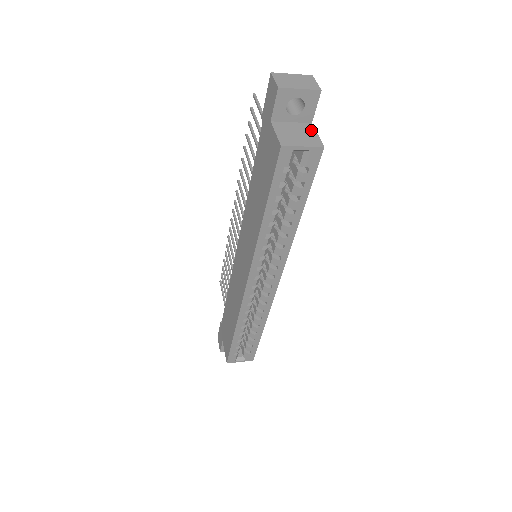
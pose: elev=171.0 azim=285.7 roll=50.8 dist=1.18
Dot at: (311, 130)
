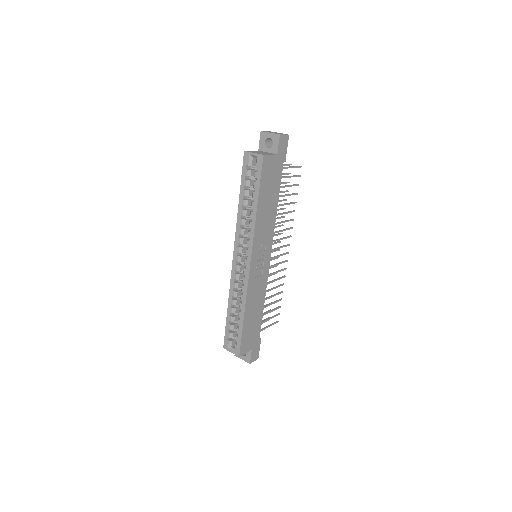
Dot at: (271, 154)
